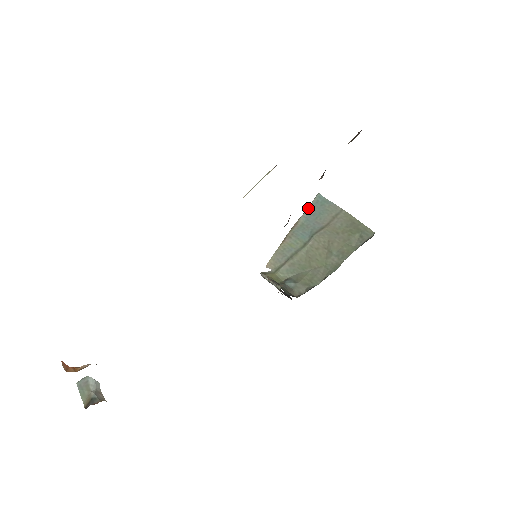
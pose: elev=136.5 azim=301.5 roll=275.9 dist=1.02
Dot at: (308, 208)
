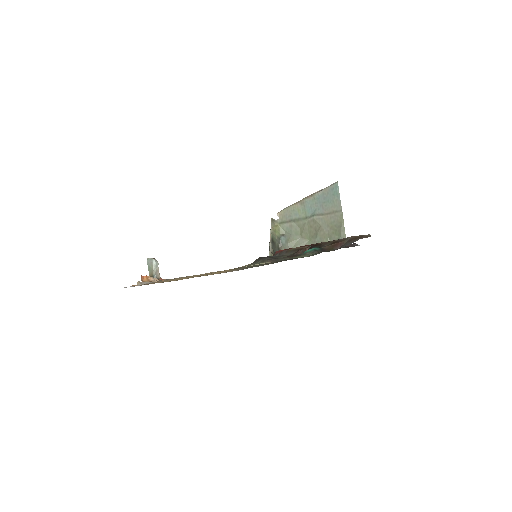
Dot at: (324, 189)
